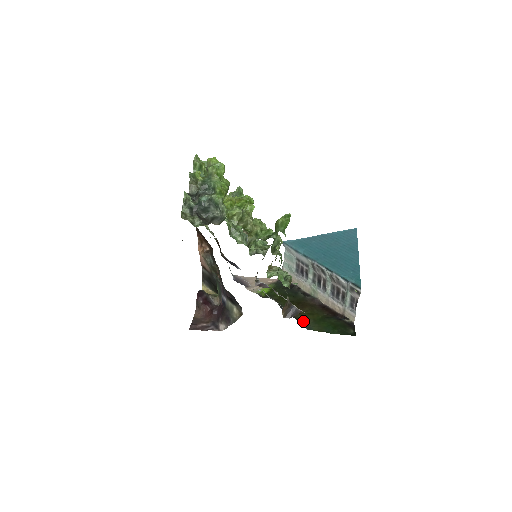
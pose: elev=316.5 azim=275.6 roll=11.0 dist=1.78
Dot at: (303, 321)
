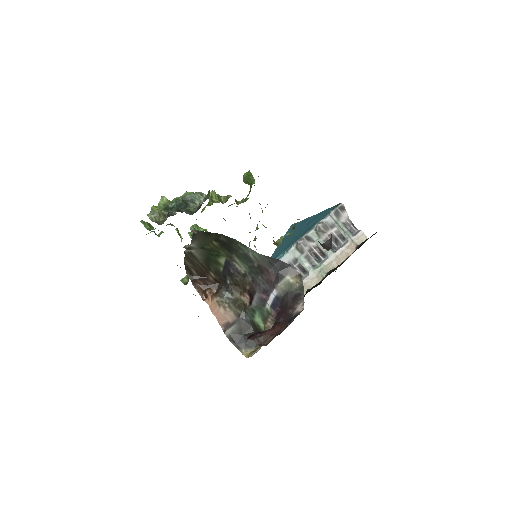
Dot at: occluded
